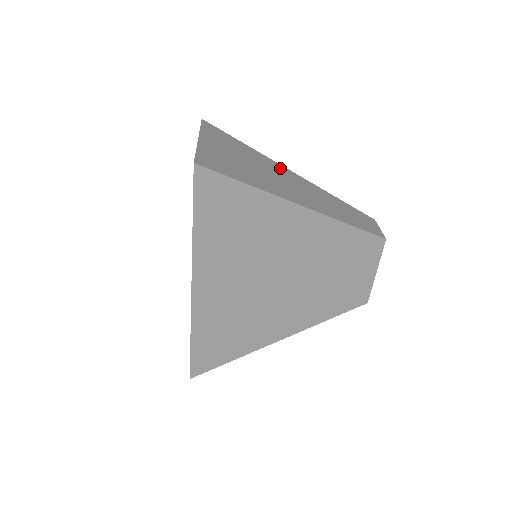
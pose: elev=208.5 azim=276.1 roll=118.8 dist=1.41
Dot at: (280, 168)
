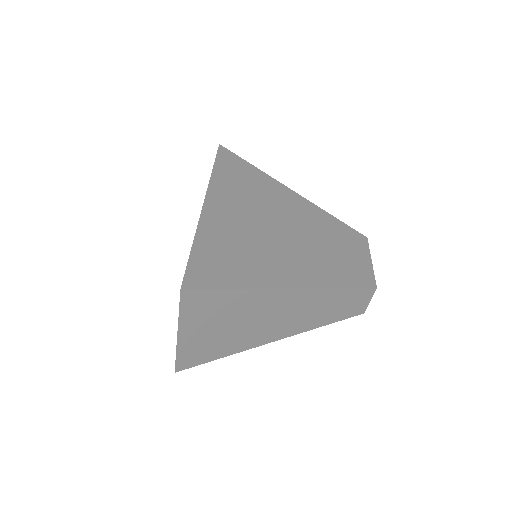
Dot at: occluded
